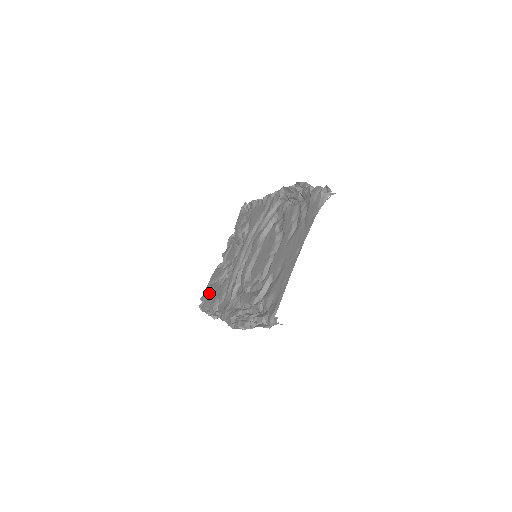
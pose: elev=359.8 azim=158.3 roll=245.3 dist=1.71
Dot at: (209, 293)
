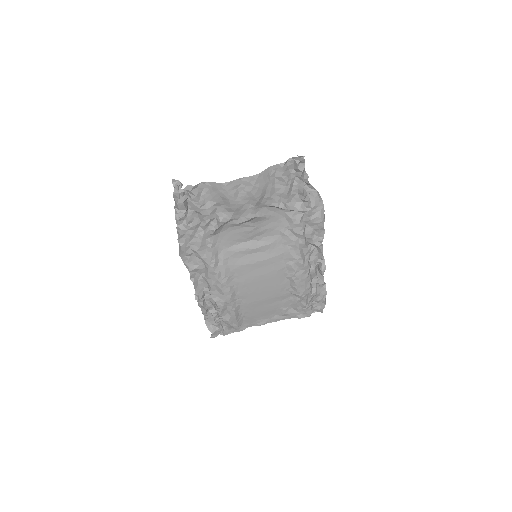
Dot at: occluded
